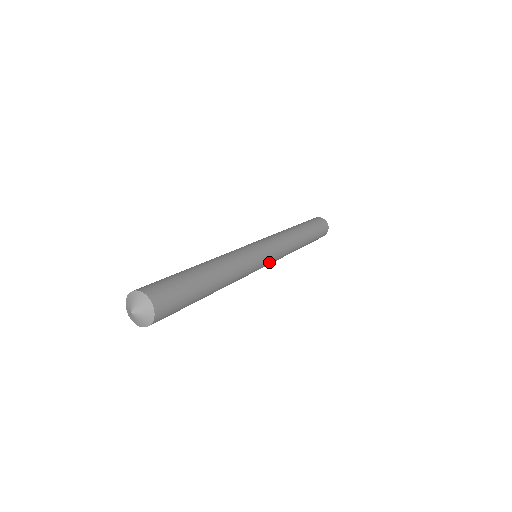
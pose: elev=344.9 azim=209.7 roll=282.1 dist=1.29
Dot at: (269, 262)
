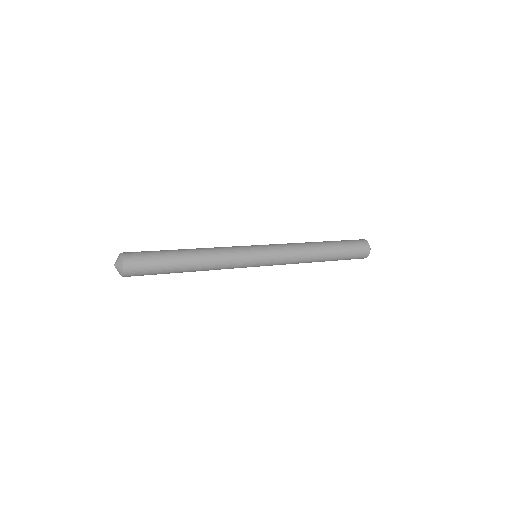
Dot at: (265, 254)
